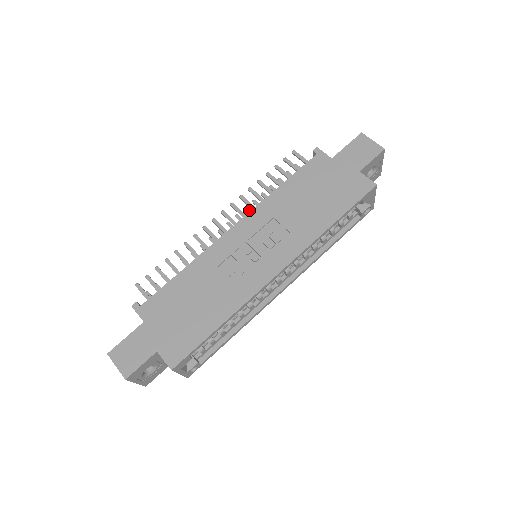
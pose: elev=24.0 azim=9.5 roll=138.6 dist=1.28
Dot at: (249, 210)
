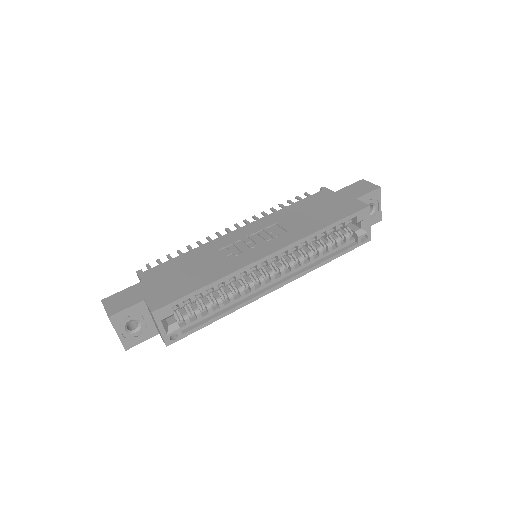
Dot at: occluded
